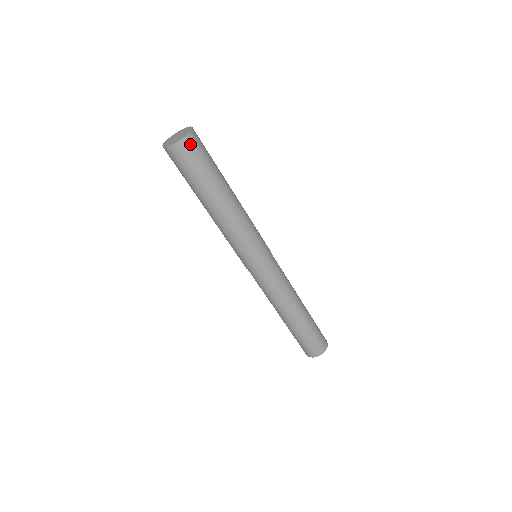
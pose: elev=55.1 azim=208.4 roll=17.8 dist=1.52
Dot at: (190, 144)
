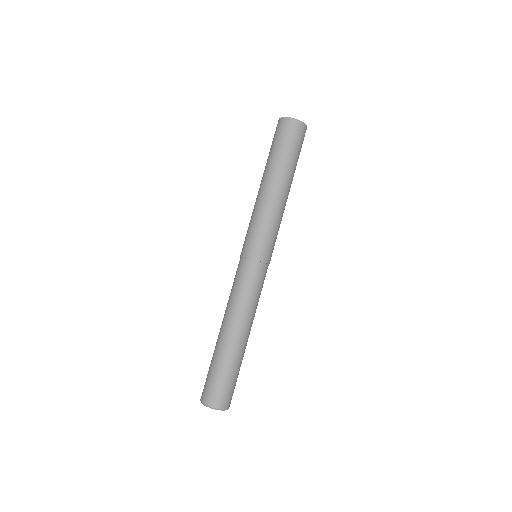
Dot at: occluded
